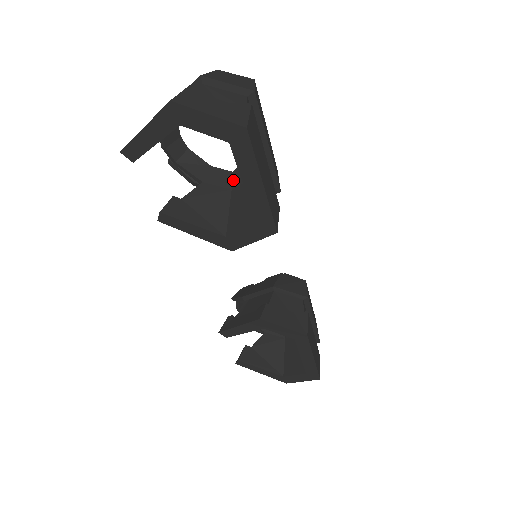
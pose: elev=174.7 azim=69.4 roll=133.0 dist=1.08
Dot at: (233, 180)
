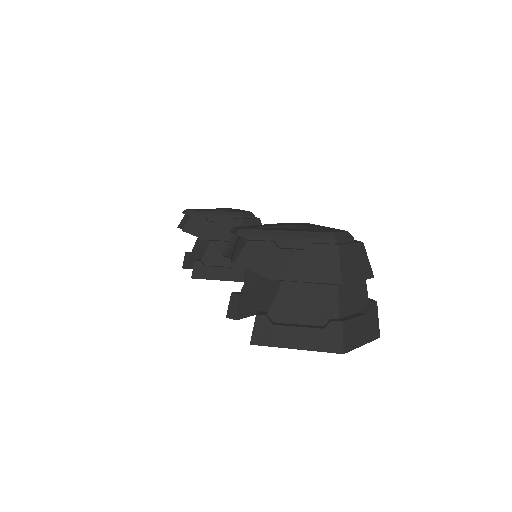
Dot at: occluded
